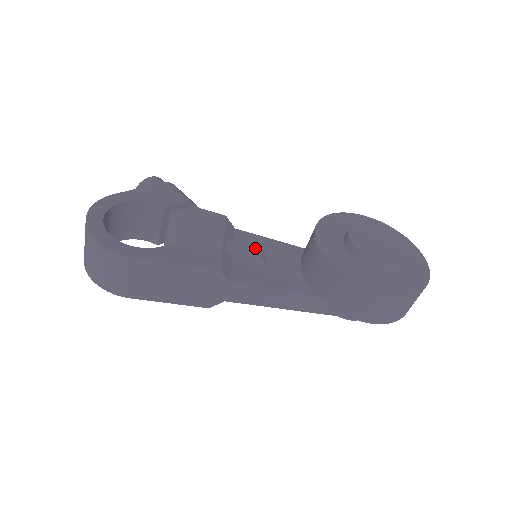
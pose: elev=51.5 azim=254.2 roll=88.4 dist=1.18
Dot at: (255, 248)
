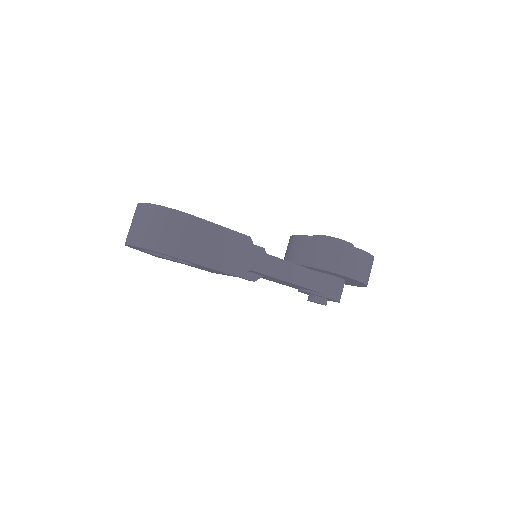
Dot at: occluded
